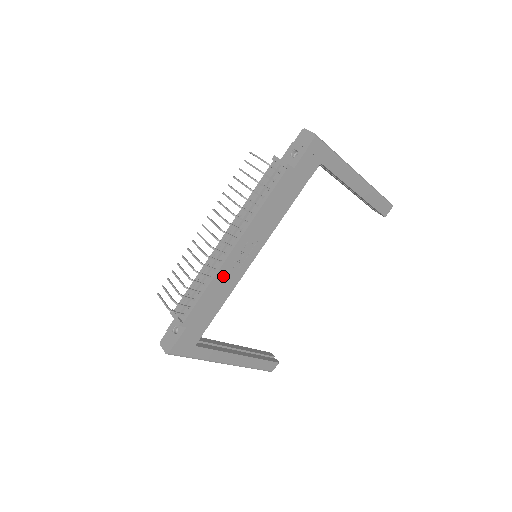
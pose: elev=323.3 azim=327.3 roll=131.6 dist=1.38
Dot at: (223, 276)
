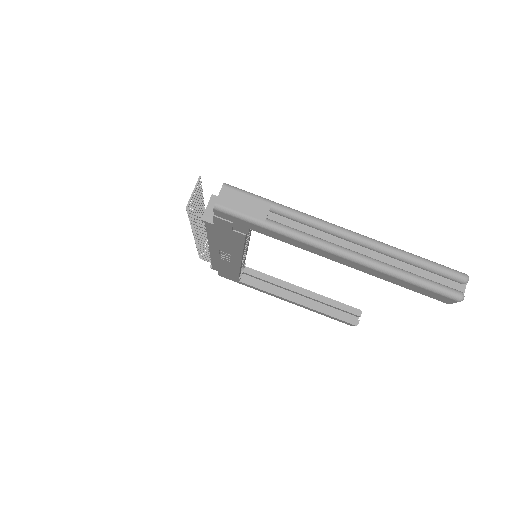
Dot at: (219, 260)
